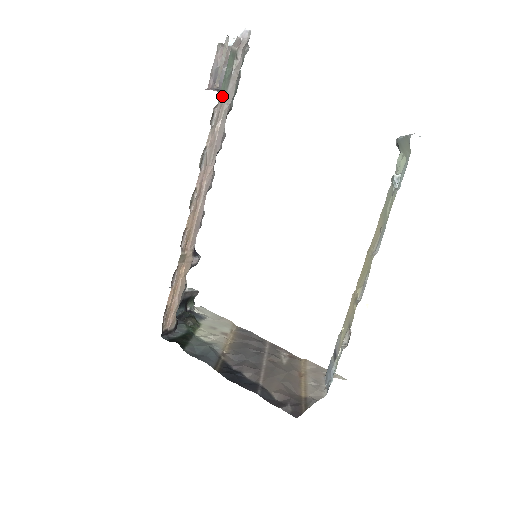
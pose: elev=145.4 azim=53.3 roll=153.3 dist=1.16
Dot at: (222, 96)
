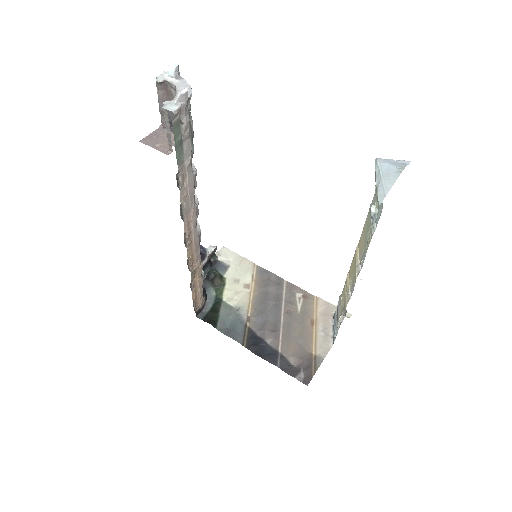
Dot at: (180, 162)
